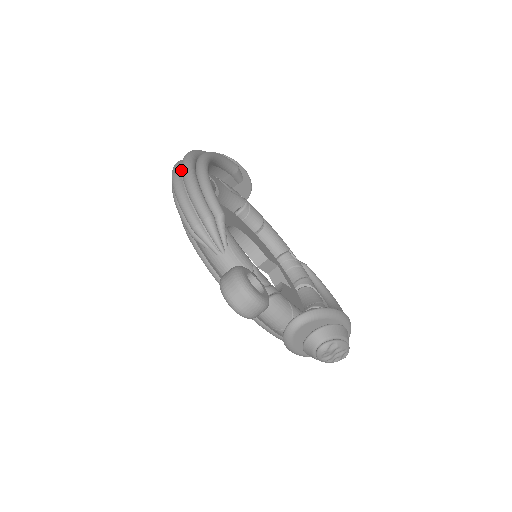
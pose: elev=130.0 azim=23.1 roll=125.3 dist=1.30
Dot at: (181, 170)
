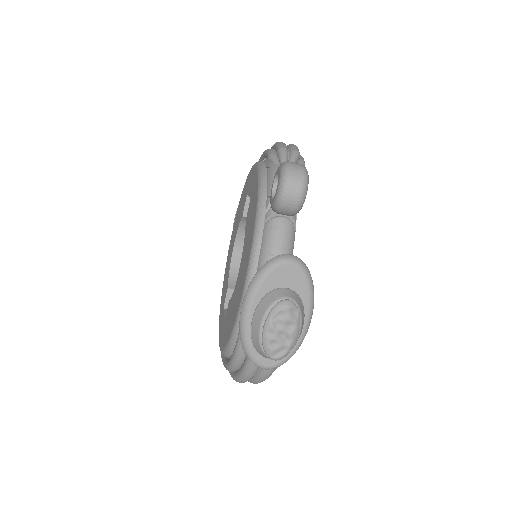
Dot at: occluded
